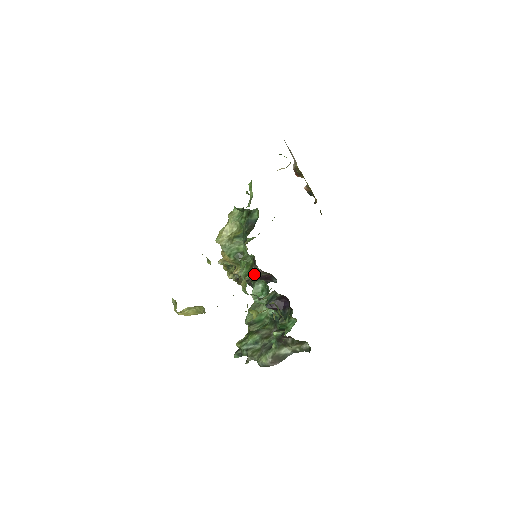
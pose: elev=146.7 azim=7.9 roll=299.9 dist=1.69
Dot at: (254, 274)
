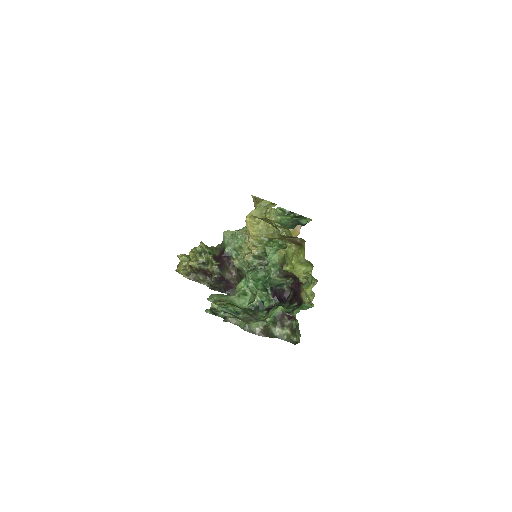
Dot at: (261, 262)
